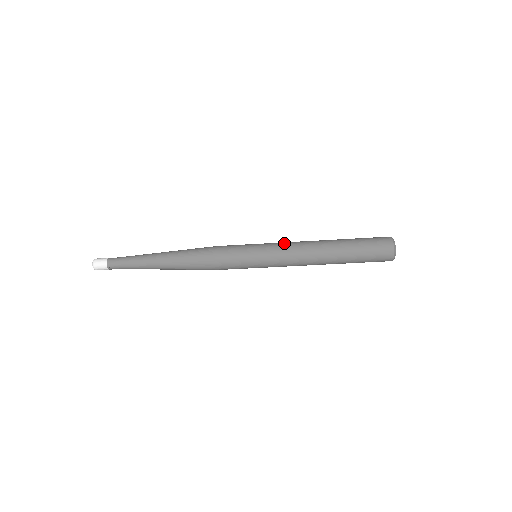
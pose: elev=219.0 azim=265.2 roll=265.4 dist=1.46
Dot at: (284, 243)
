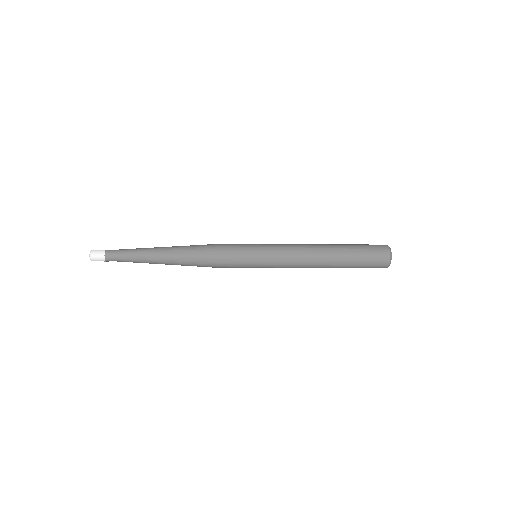
Dot at: (285, 259)
